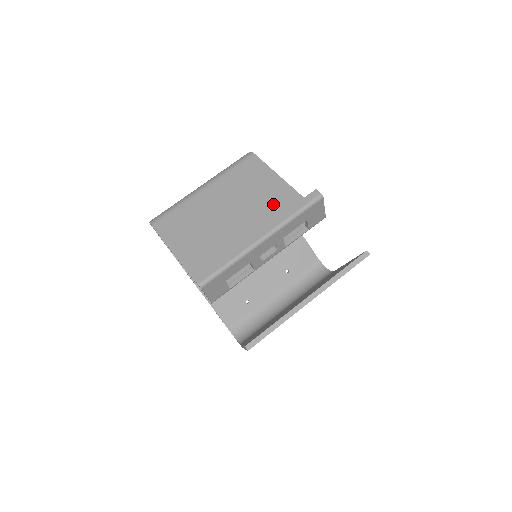
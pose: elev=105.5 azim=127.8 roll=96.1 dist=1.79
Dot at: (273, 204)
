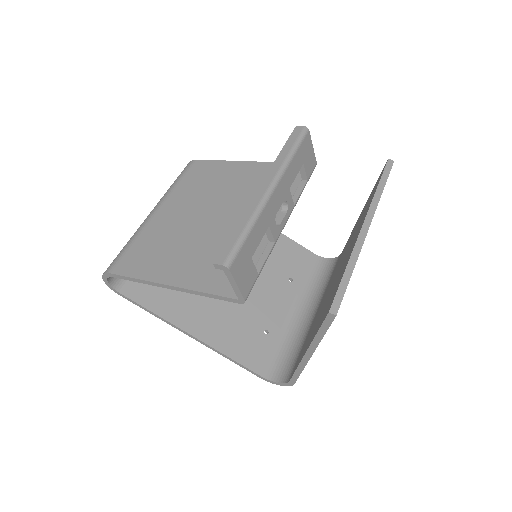
Dot at: (249, 183)
